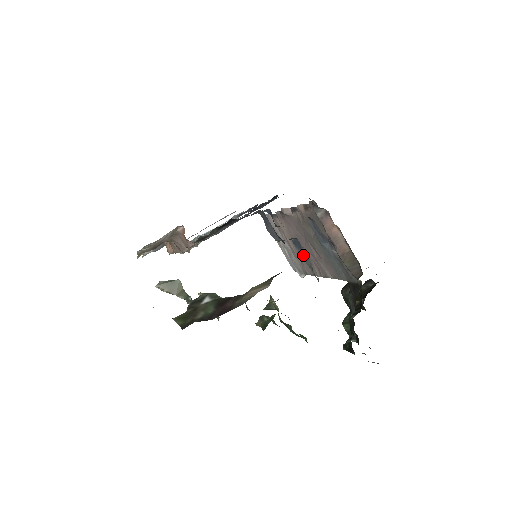
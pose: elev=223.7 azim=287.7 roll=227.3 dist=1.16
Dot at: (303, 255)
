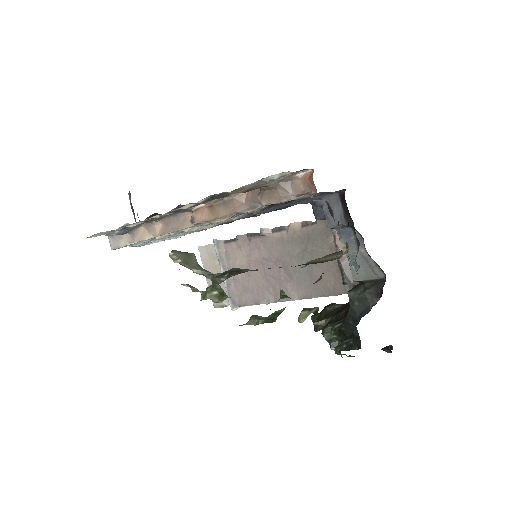
Dot at: (348, 244)
